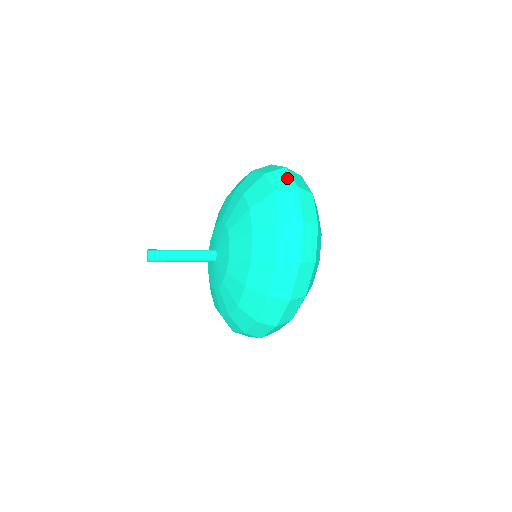
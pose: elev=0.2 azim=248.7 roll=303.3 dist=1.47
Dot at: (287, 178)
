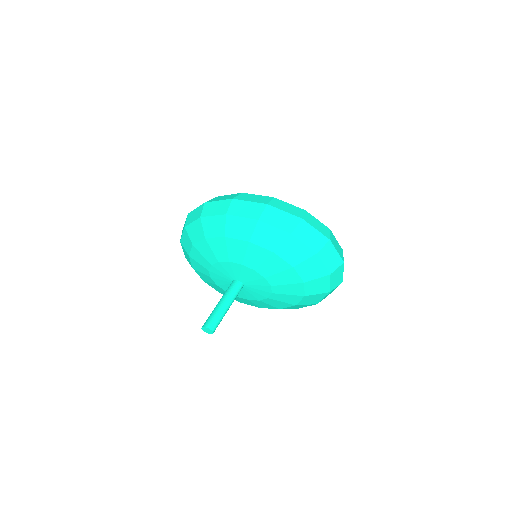
Dot at: (335, 255)
